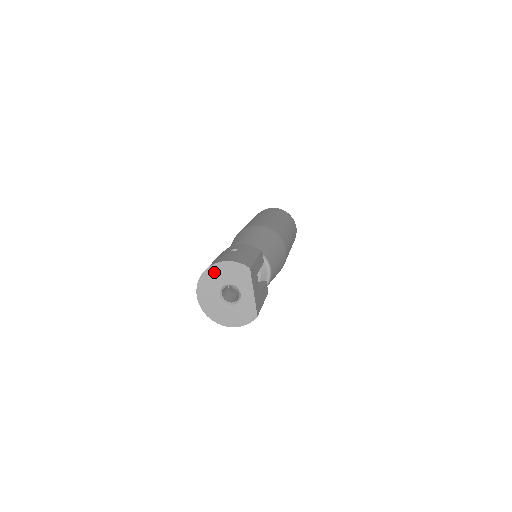
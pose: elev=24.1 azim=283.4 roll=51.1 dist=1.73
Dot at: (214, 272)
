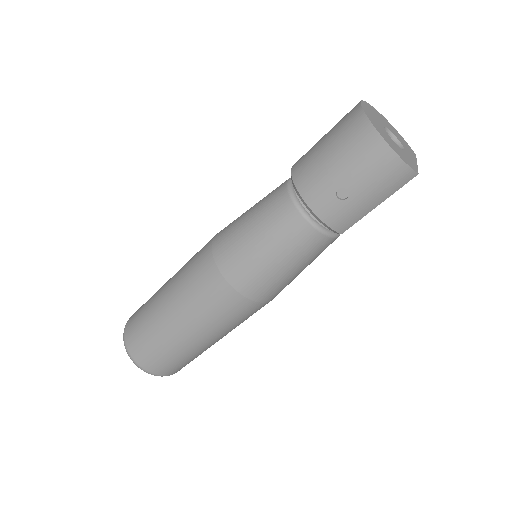
Dot at: (383, 119)
